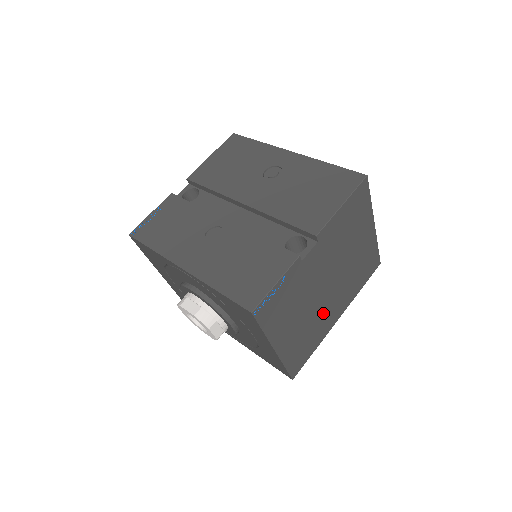
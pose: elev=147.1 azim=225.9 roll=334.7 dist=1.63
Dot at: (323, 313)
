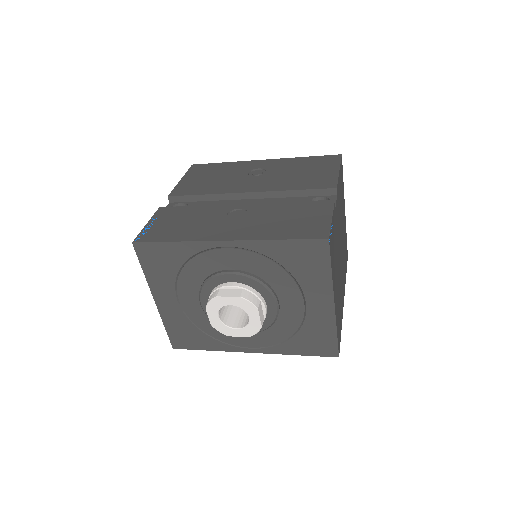
Dot at: (341, 284)
